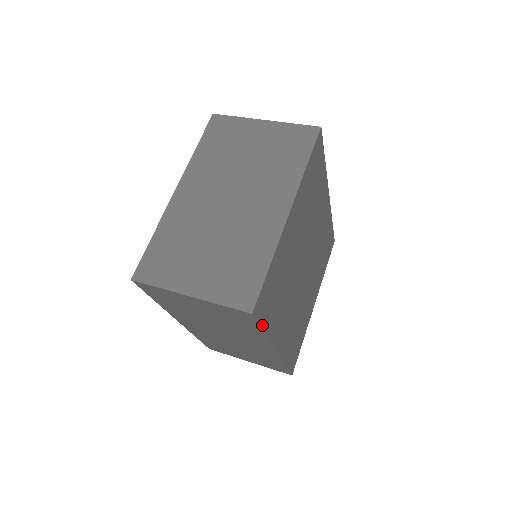
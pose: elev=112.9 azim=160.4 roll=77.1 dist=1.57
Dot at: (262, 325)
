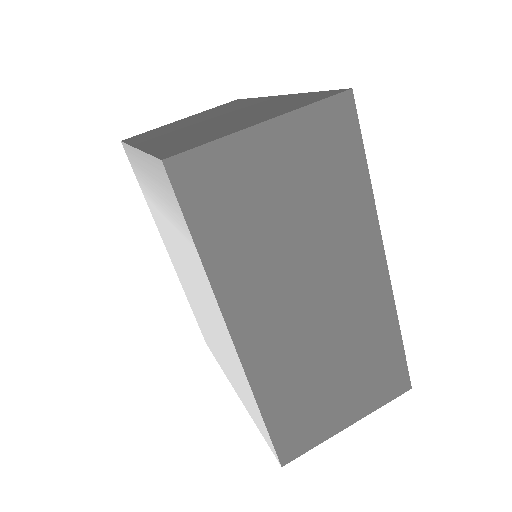
Dot at: (361, 150)
